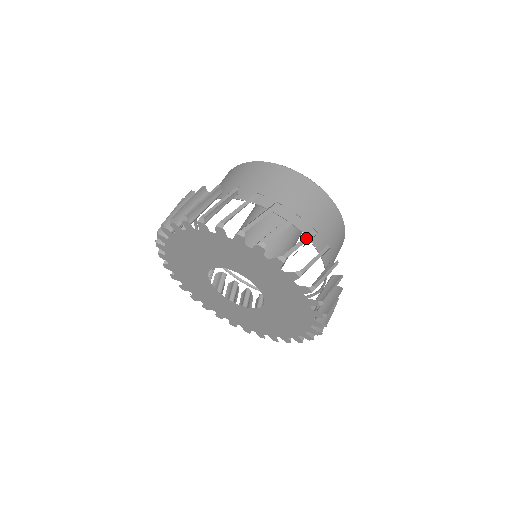
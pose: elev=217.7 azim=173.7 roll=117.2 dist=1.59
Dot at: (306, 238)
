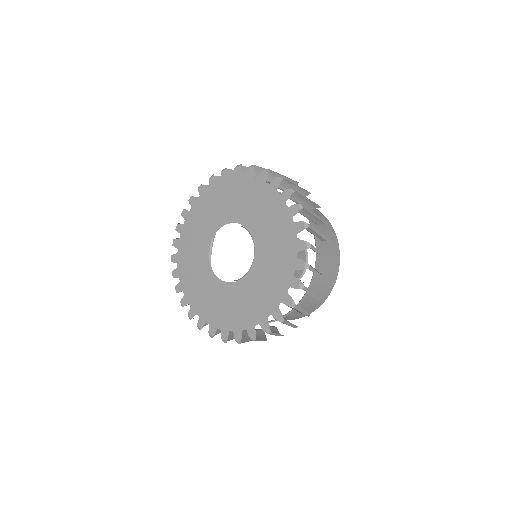
Dot at: (316, 296)
